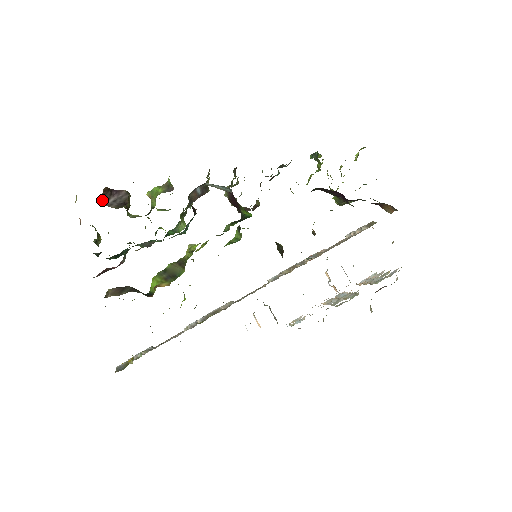
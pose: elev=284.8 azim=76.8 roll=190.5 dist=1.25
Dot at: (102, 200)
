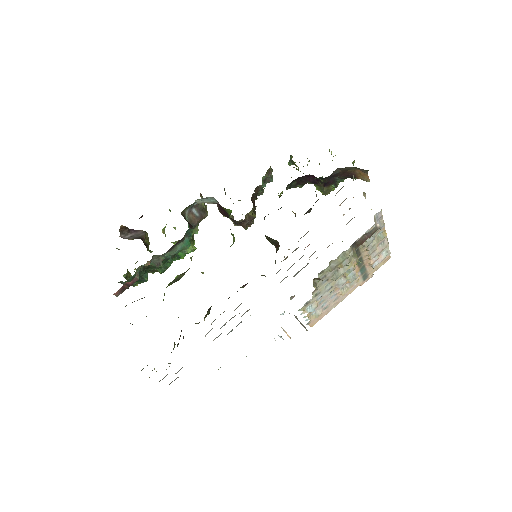
Dot at: occluded
